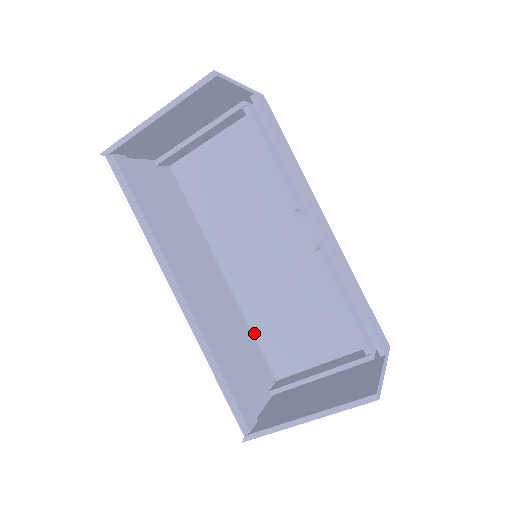
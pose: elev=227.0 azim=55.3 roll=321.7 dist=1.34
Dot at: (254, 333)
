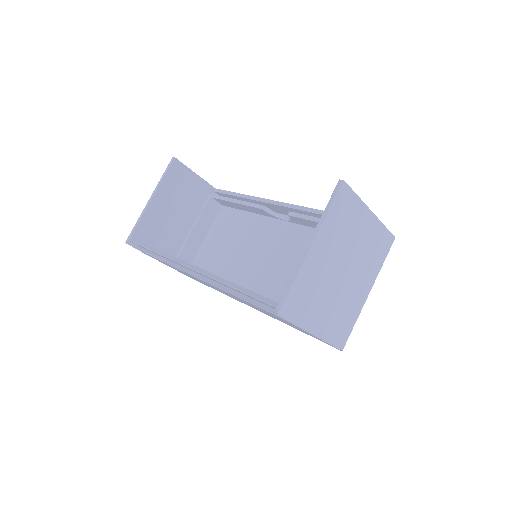
Dot at: occluded
